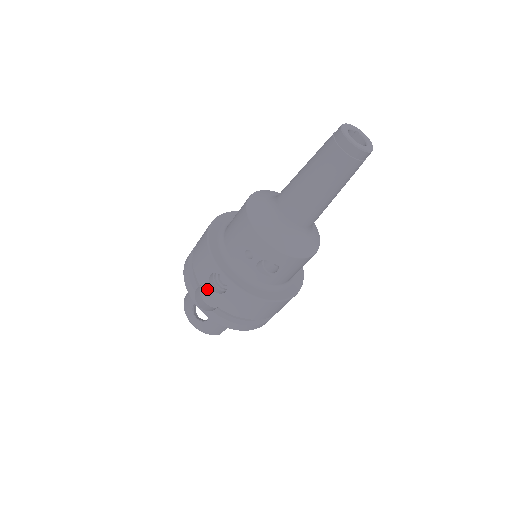
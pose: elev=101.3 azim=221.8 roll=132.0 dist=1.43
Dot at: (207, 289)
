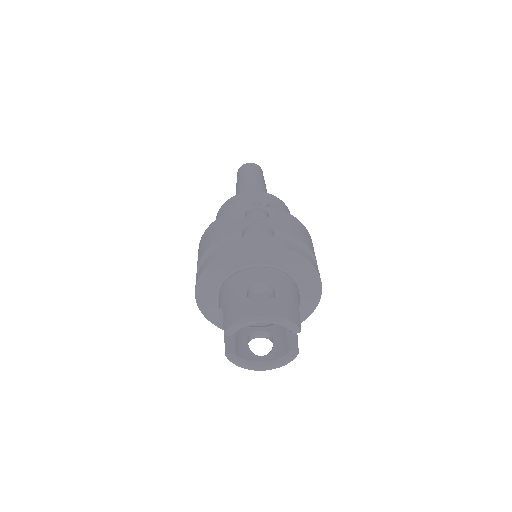
Dot at: (250, 240)
